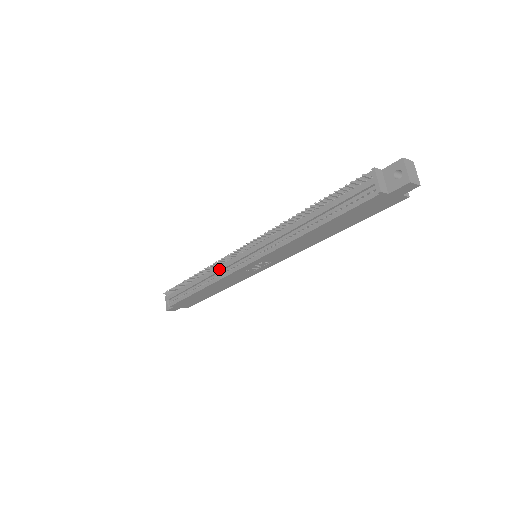
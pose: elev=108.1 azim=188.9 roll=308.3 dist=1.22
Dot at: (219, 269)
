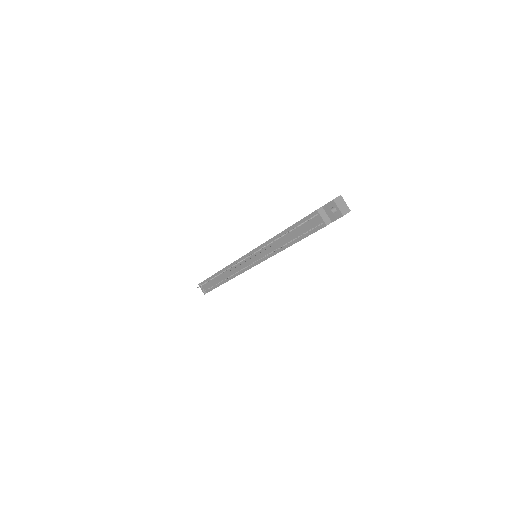
Dot at: (234, 270)
